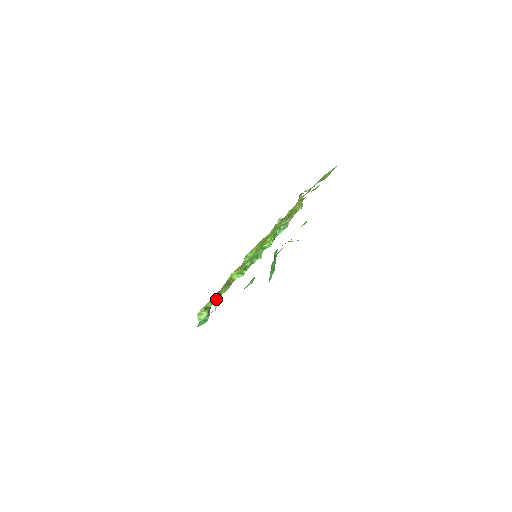
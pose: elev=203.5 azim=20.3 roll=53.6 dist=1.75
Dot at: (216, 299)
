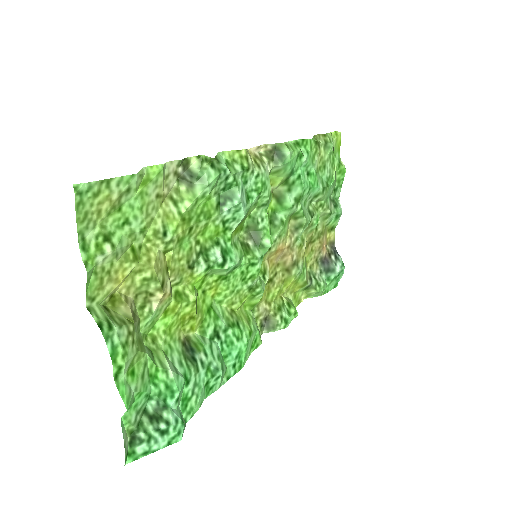
Dot at: (268, 326)
